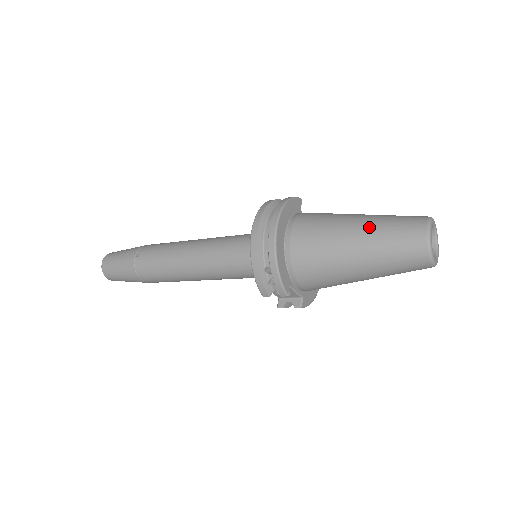
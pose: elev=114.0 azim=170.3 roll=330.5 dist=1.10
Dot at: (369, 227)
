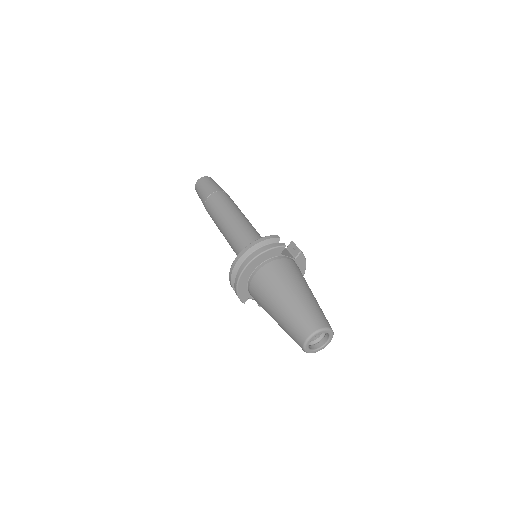
Dot at: (286, 309)
